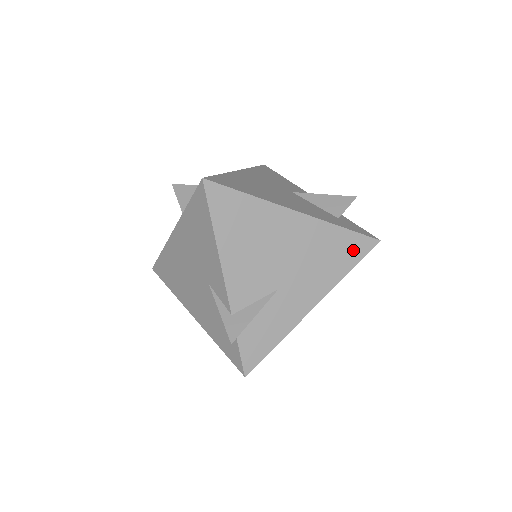
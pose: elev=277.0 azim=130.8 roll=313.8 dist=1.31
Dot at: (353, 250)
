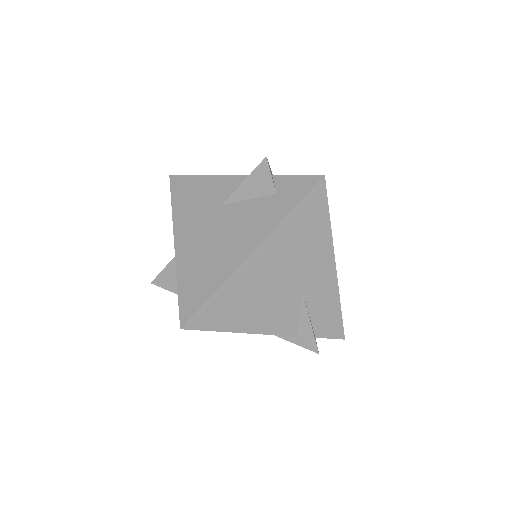
Dot at: (315, 210)
